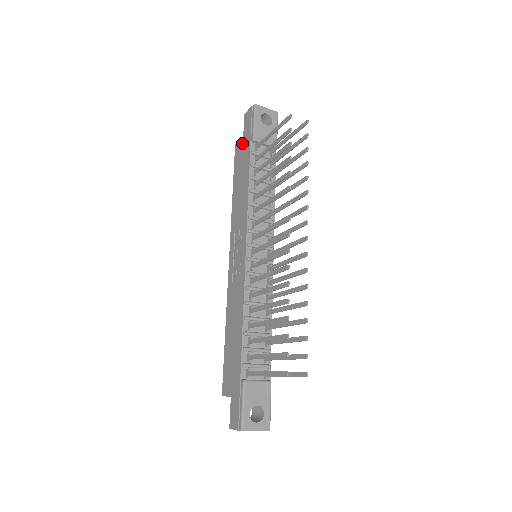
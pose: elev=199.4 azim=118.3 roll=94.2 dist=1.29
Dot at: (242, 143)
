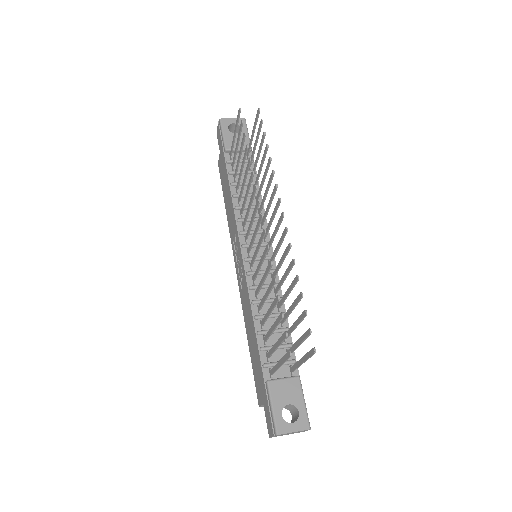
Dot at: (220, 159)
